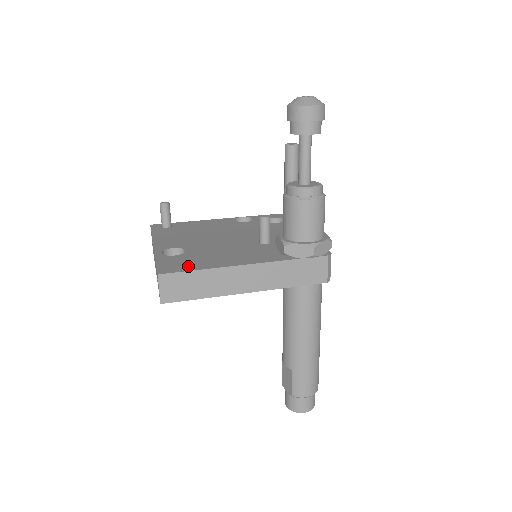
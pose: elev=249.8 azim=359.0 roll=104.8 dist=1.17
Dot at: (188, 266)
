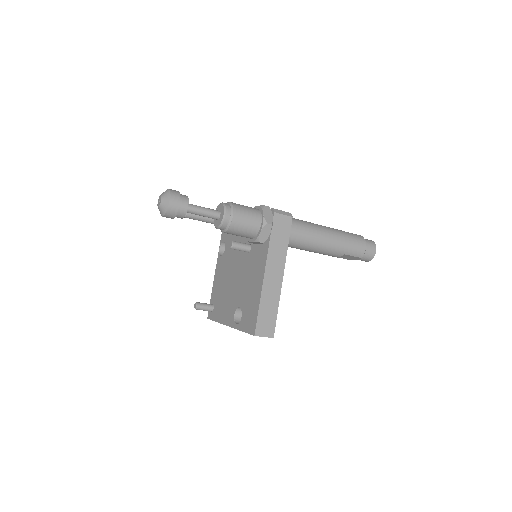
Dot at: (254, 313)
